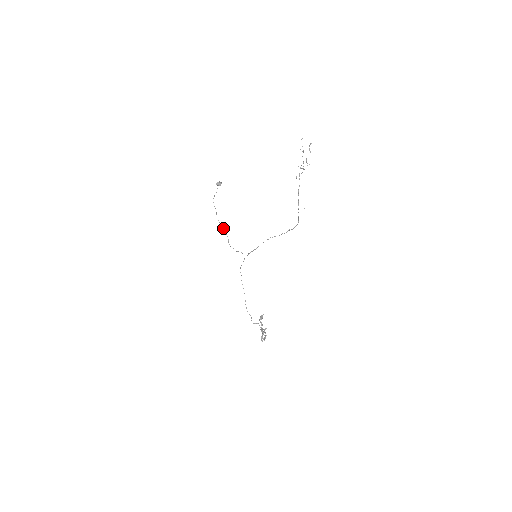
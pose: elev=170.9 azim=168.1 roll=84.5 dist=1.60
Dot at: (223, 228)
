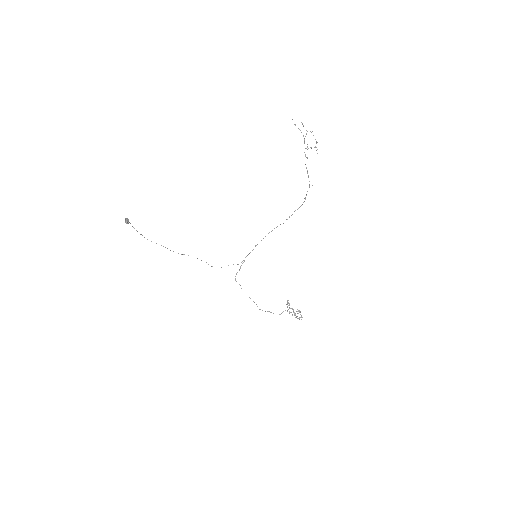
Dot at: occluded
